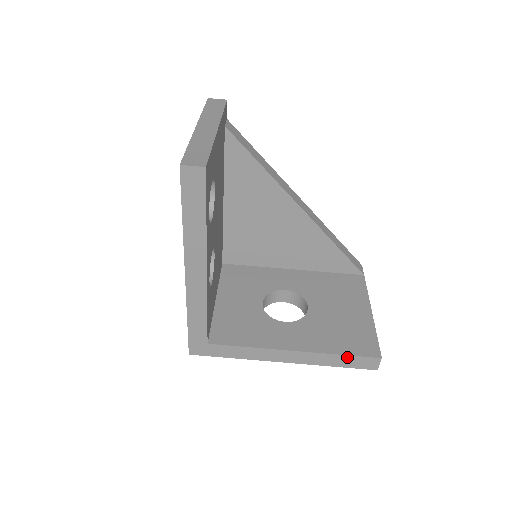
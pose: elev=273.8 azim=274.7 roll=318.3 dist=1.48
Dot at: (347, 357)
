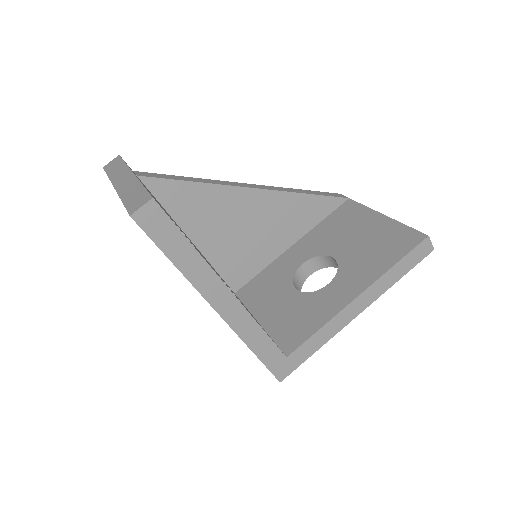
Dot at: (402, 261)
